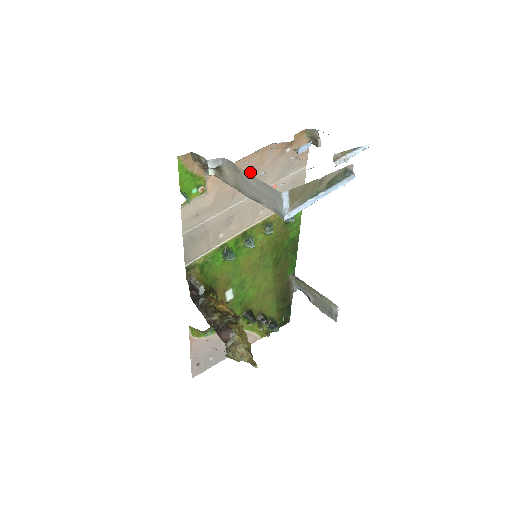
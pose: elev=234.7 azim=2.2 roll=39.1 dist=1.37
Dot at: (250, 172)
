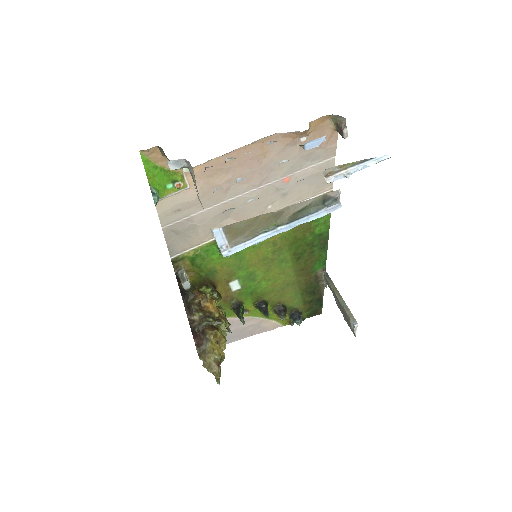
Dot at: (247, 165)
